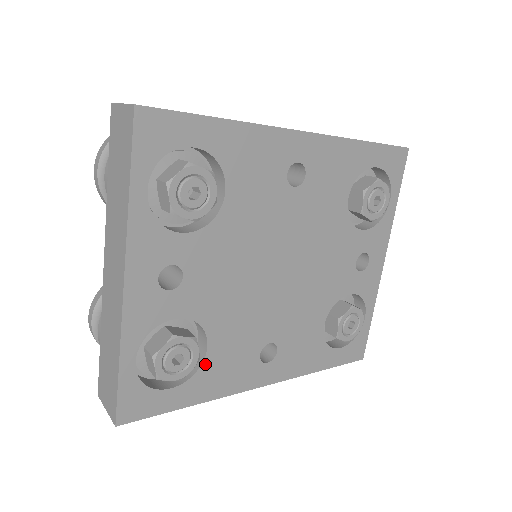
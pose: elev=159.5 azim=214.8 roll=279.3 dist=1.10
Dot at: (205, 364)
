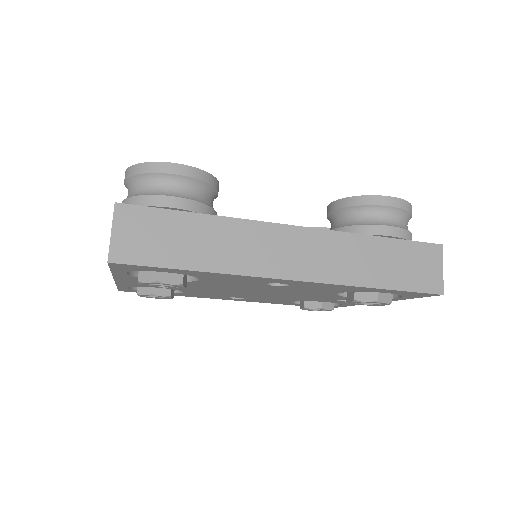
Dot at: (182, 293)
